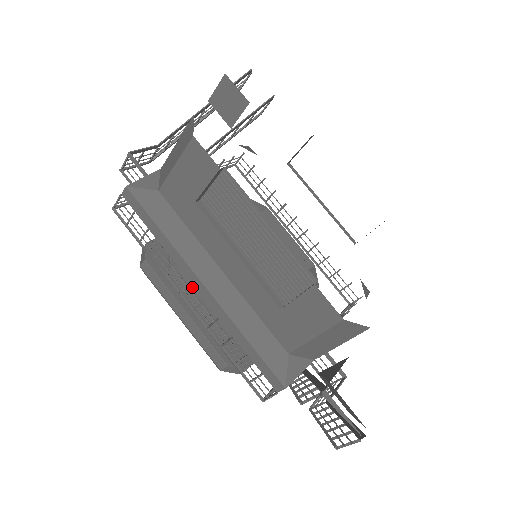
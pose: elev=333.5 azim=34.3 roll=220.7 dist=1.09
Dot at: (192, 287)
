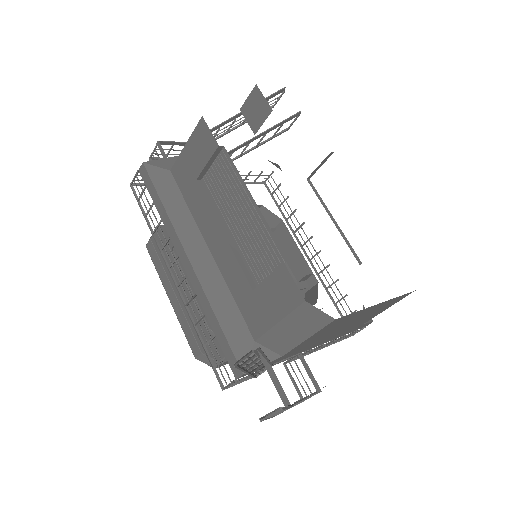
Dot at: occluded
